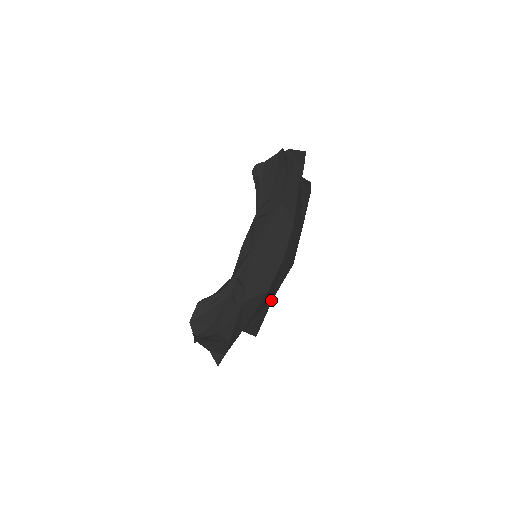
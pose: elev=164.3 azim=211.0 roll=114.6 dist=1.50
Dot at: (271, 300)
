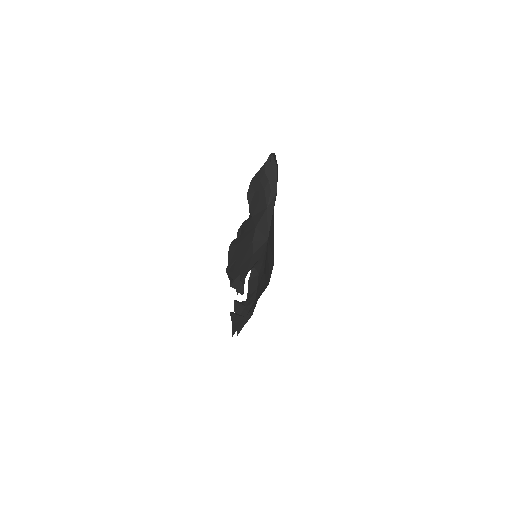
Dot at: occluded
